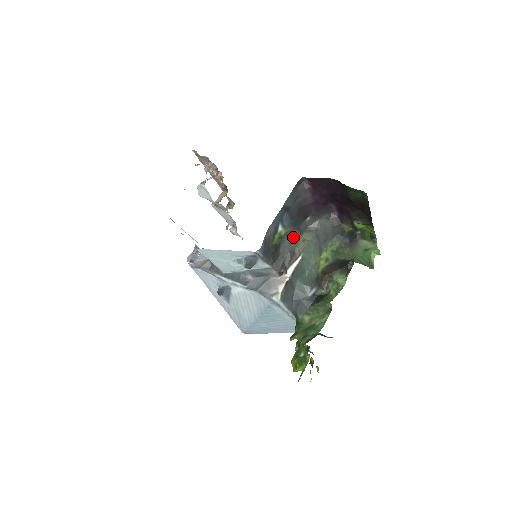
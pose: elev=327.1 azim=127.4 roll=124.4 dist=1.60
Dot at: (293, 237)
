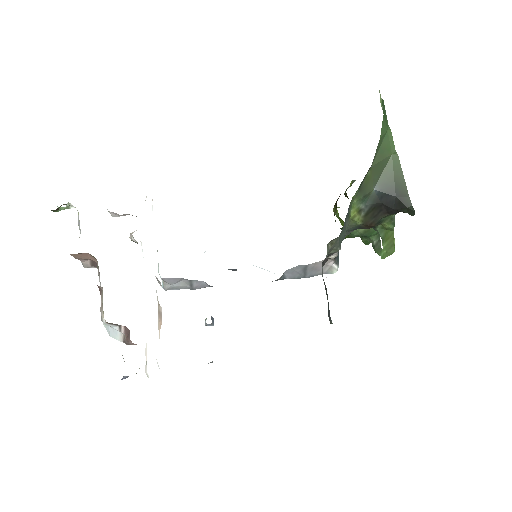
Dot at: occluded
